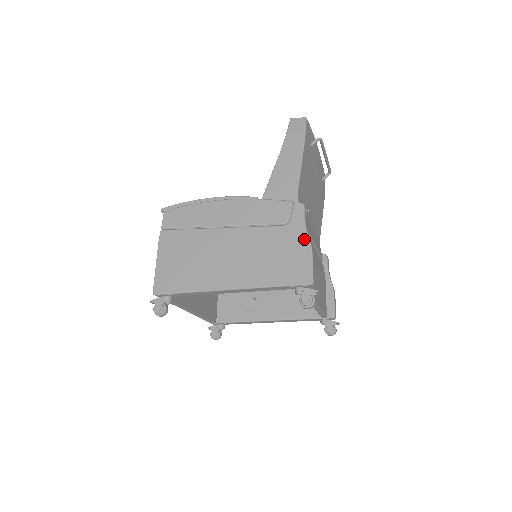
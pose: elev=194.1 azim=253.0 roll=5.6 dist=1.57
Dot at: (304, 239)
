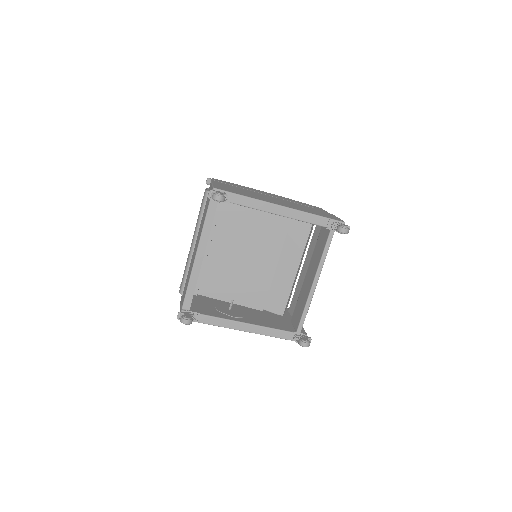
Dot at: (329, 213)
